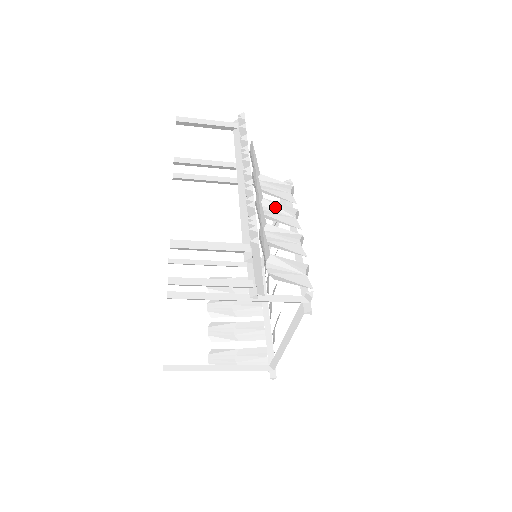
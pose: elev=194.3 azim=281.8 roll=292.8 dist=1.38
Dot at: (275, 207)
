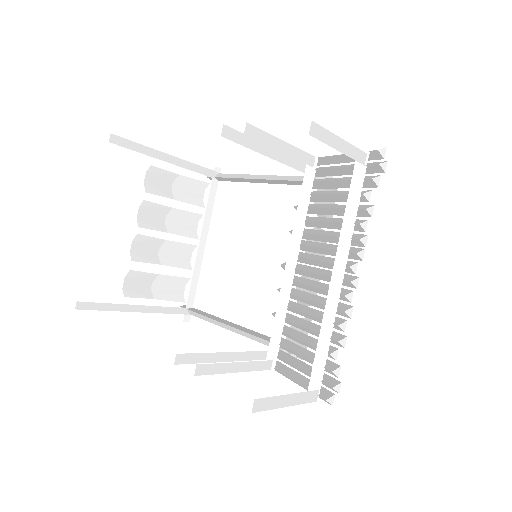
Dot at: occluded
